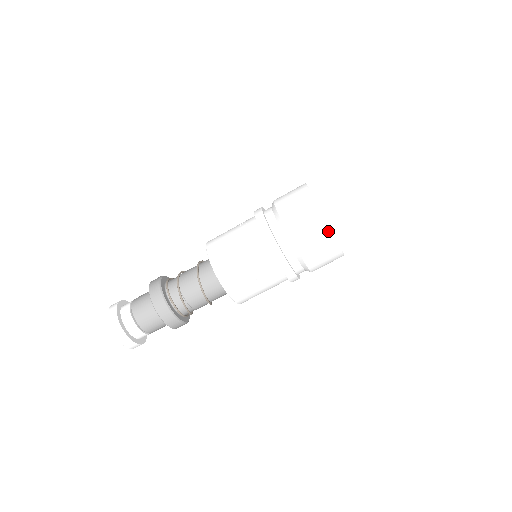
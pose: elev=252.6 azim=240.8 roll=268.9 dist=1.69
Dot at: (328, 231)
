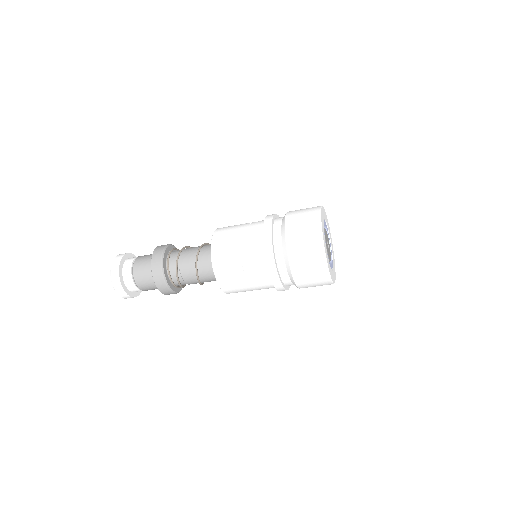
Dot at: (321, 248)
